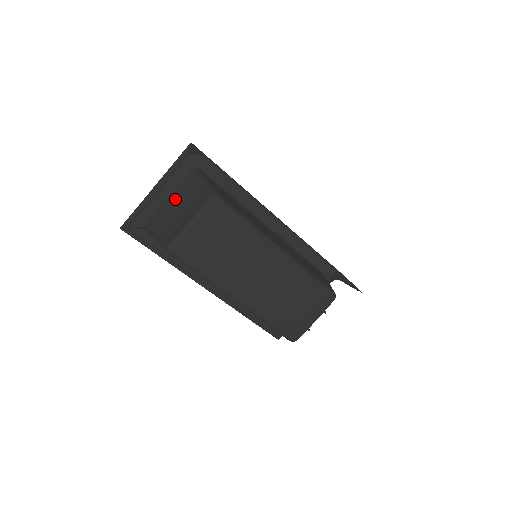
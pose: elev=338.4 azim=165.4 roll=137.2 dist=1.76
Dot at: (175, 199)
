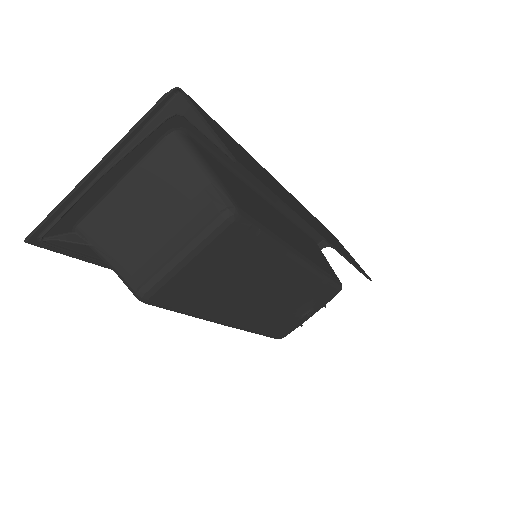
Dot at: (141, 194)
